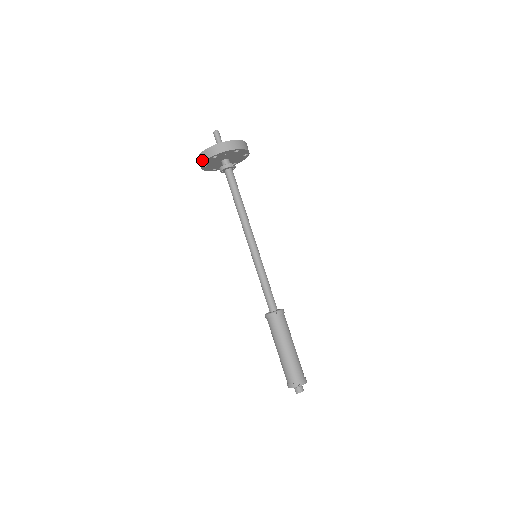
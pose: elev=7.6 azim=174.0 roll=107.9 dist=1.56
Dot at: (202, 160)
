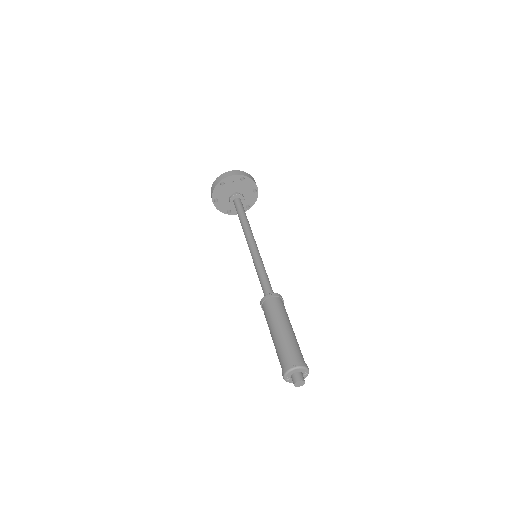
Dot at: (212, 190)
